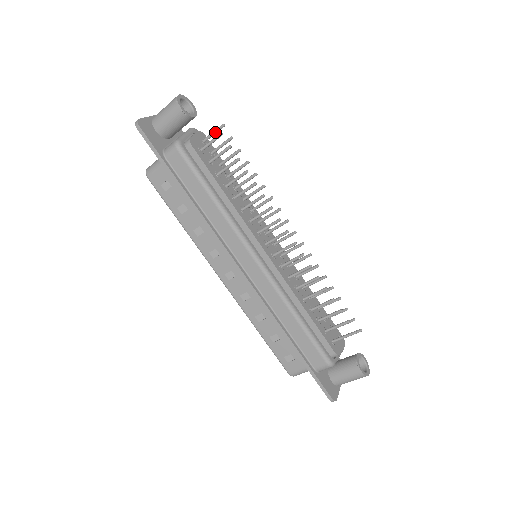
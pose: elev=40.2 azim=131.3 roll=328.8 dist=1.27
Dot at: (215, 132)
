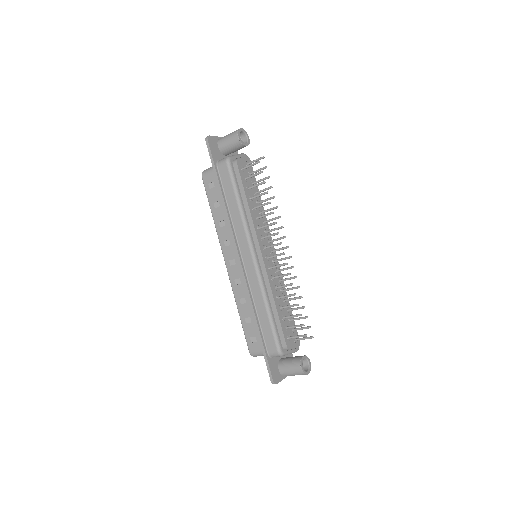
Dot at: (257, 160)
